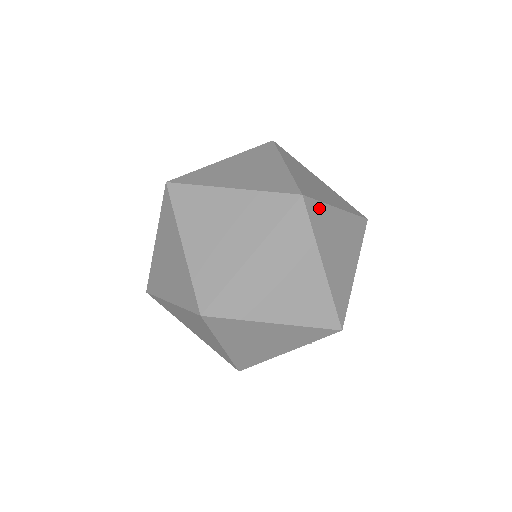
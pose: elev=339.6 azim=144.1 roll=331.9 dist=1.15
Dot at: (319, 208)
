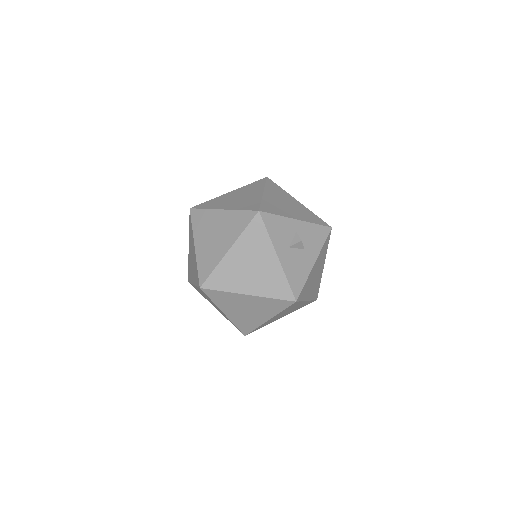
Dot at: (208, 202)
